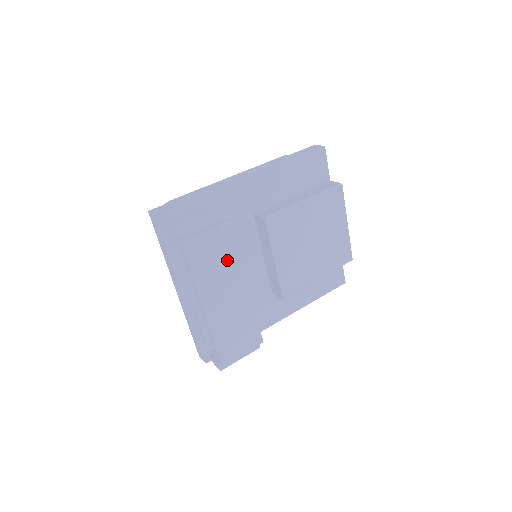
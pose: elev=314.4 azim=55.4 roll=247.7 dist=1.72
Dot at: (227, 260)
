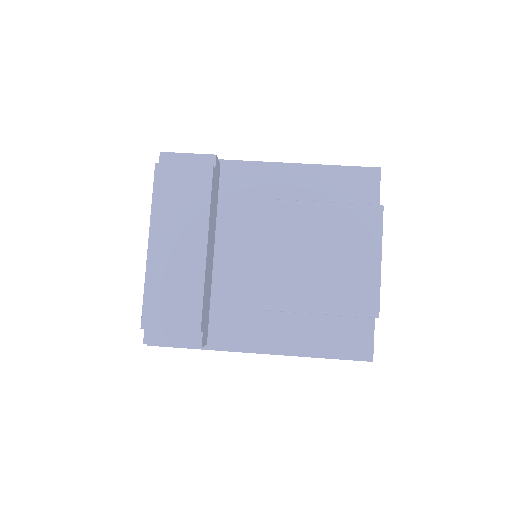
Dot at: (194, 205)
